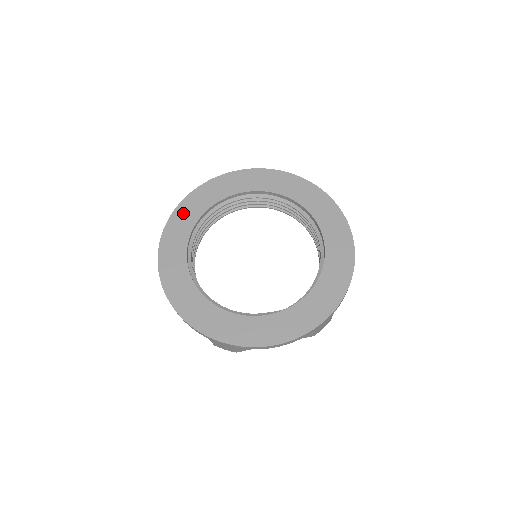
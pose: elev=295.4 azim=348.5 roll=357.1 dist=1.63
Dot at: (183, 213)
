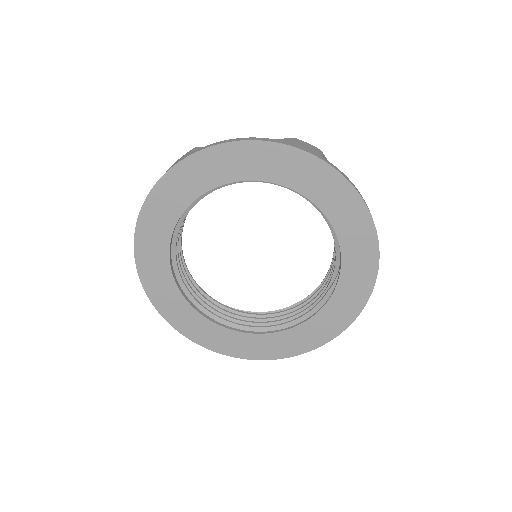
Dot at: (161, 299)
